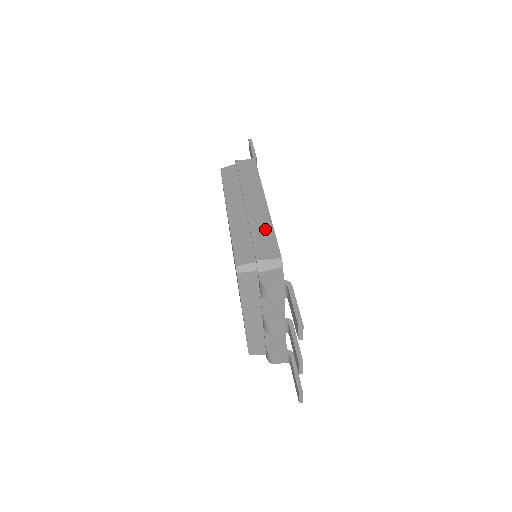
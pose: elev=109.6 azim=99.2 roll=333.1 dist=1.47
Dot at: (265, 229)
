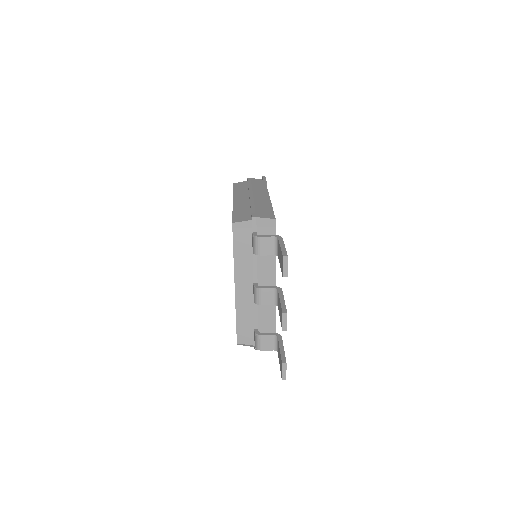
Dot at: (264, 206)
